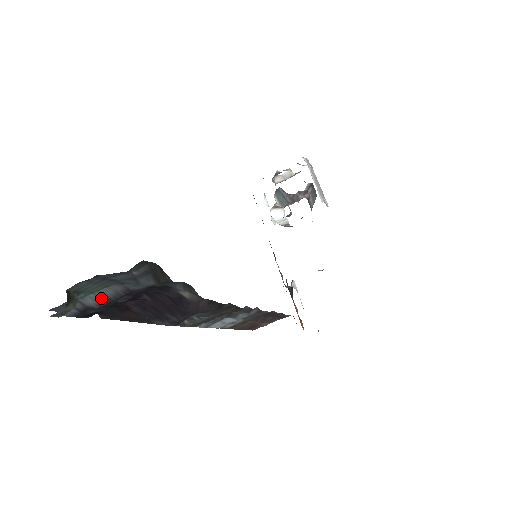
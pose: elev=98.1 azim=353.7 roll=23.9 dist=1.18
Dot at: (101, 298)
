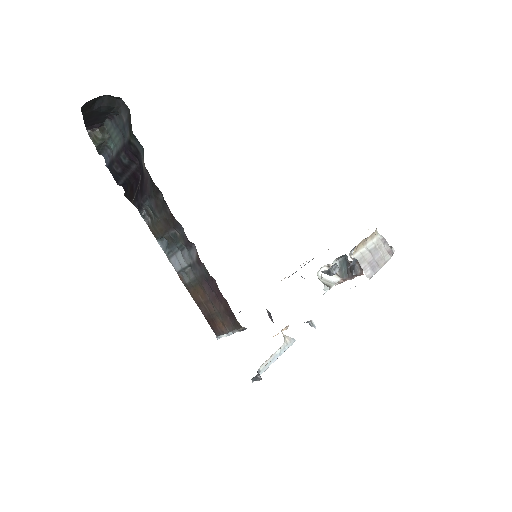
Dot at: (117, 152)
